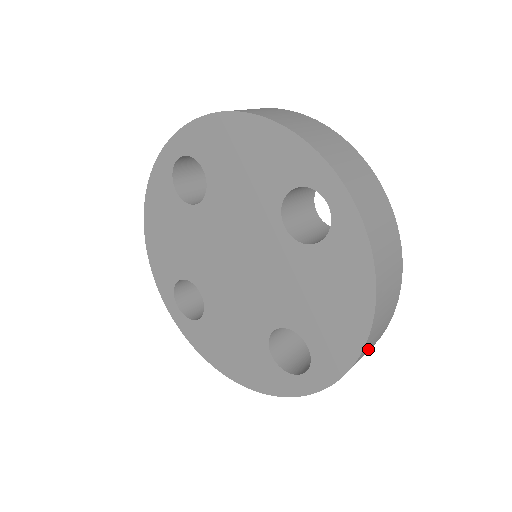
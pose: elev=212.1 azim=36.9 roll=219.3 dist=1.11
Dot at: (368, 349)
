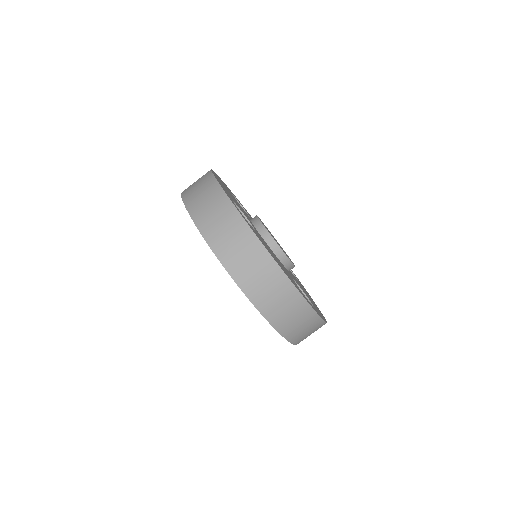
Dot at: (284, 308)
